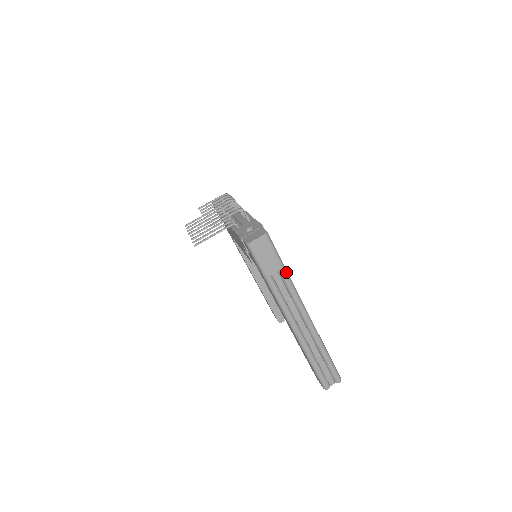
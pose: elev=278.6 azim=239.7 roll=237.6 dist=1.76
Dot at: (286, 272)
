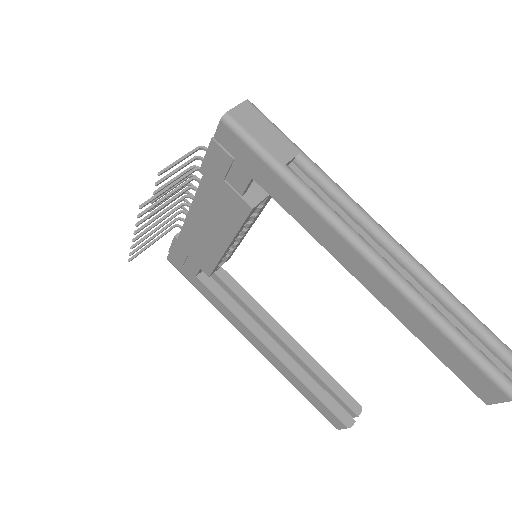
Dot at: (310, 159)
